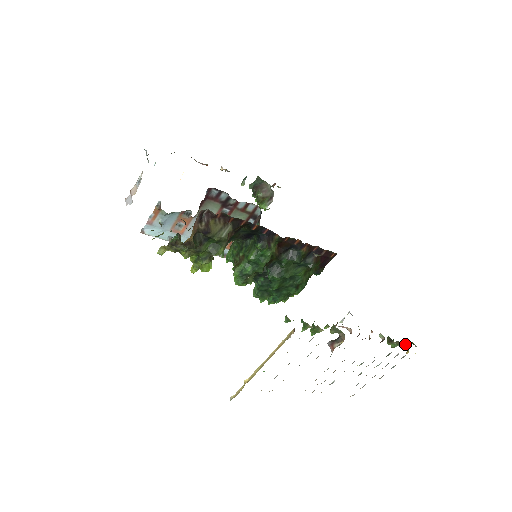
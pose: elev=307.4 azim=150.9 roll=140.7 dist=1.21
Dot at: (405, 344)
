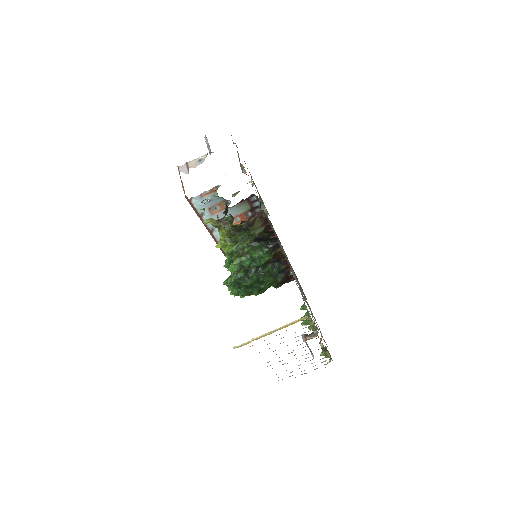
Dot at: (328, 357)
